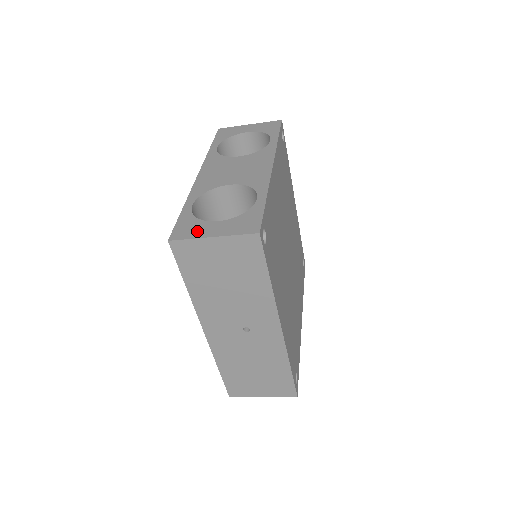
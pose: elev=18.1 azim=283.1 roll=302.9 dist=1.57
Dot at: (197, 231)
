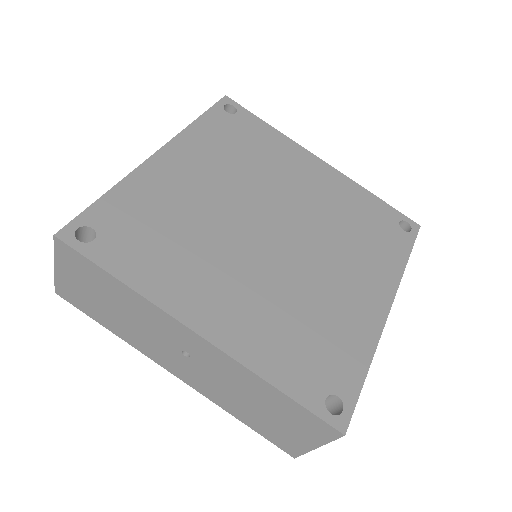
Dot at: occluded
